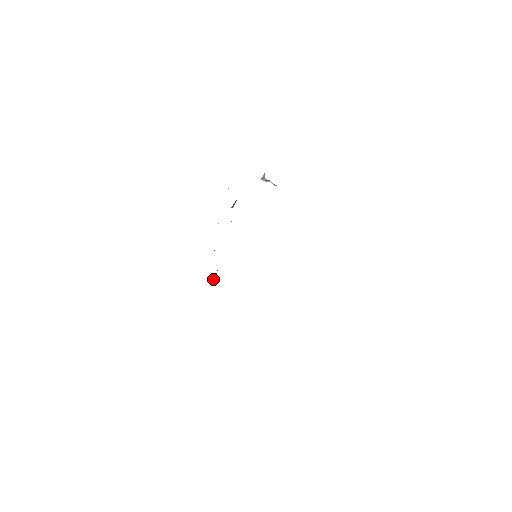
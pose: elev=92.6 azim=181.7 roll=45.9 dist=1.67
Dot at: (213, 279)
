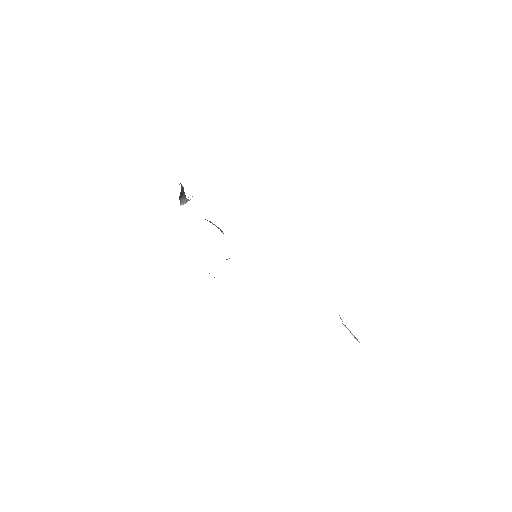
Dot at: occluded
